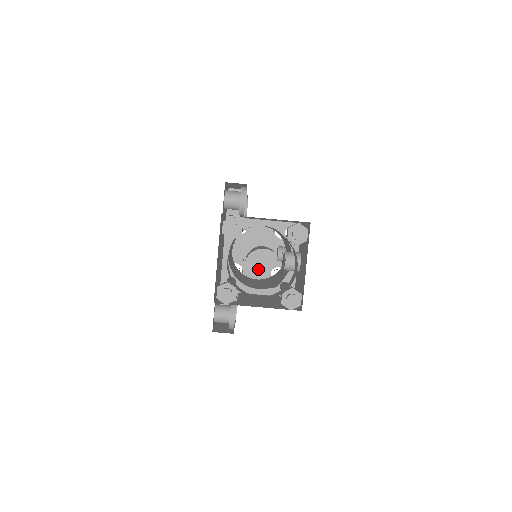
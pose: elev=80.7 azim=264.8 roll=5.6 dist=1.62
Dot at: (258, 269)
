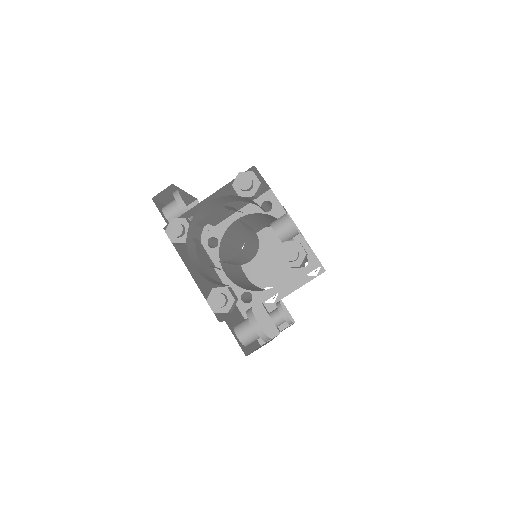
Dot at: occluded
